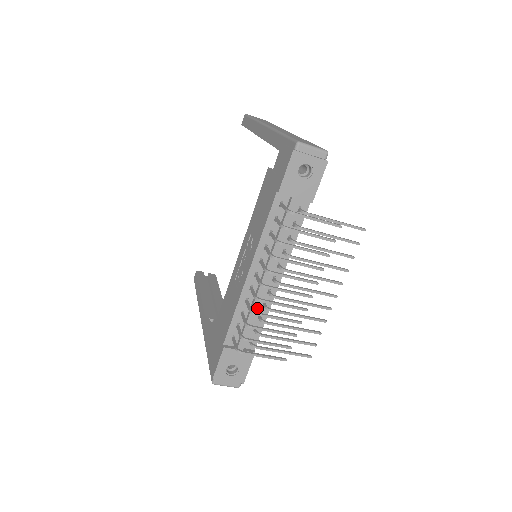
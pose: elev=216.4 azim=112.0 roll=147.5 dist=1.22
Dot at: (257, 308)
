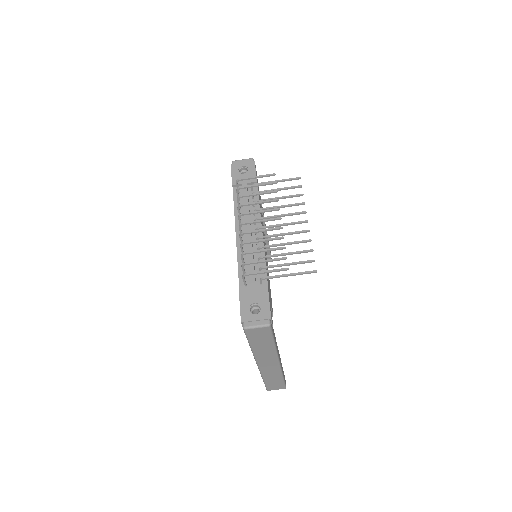
Dot at: (252, 254)
